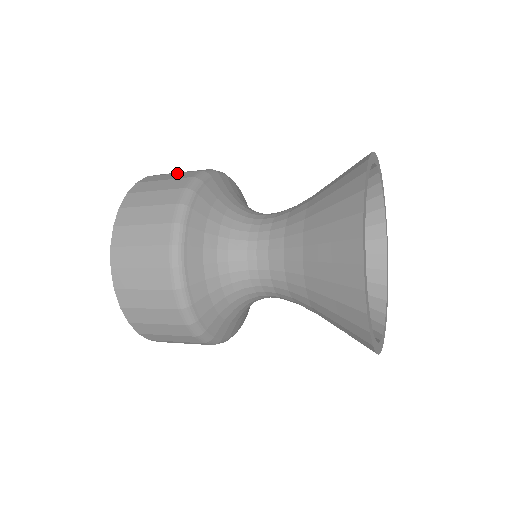
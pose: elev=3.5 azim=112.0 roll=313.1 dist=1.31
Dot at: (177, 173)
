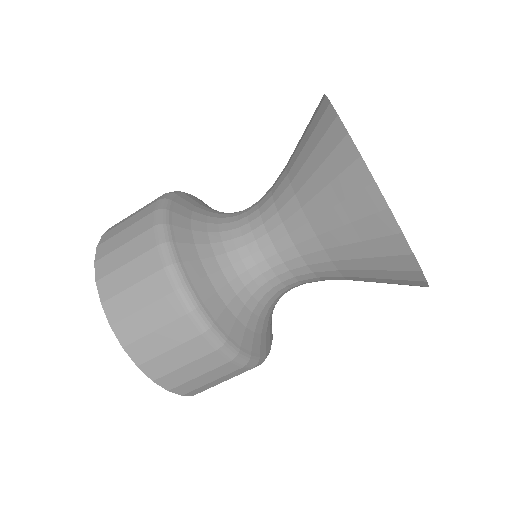
Dot at: occluded
